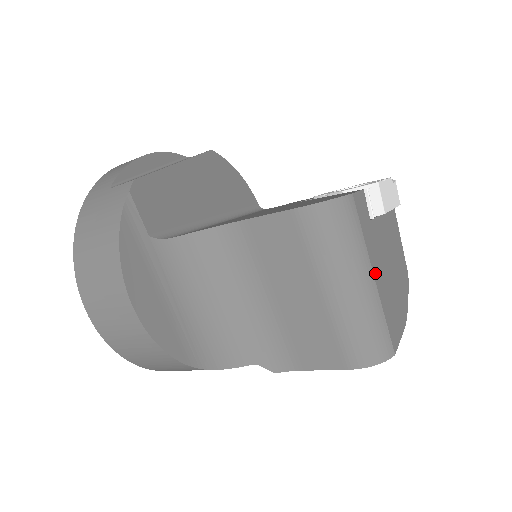
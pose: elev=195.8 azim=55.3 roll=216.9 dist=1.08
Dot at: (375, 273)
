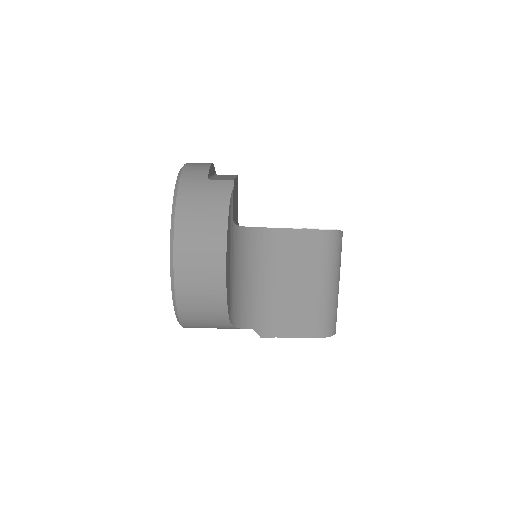
Dot at: occluded
